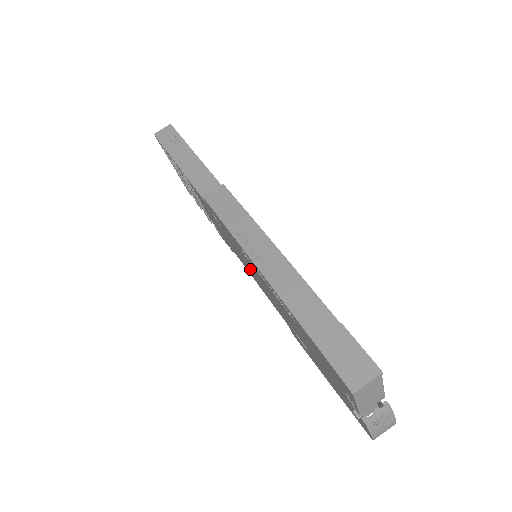
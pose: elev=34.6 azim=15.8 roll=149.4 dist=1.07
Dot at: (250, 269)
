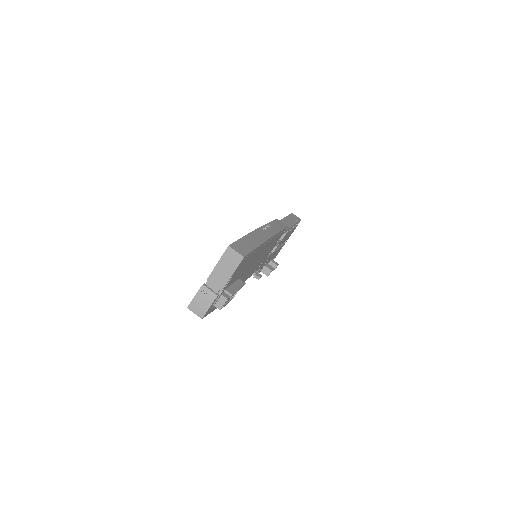
Dot at: occluded
